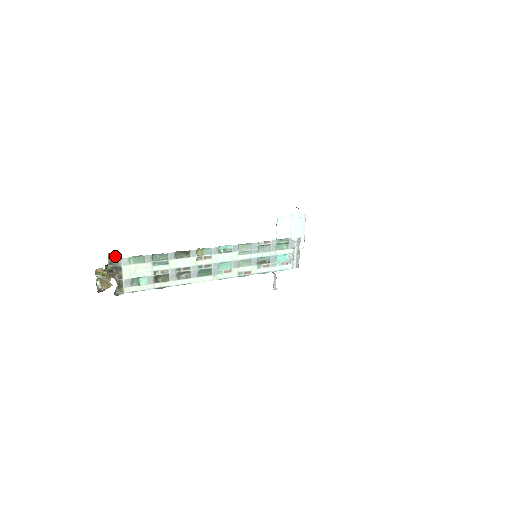
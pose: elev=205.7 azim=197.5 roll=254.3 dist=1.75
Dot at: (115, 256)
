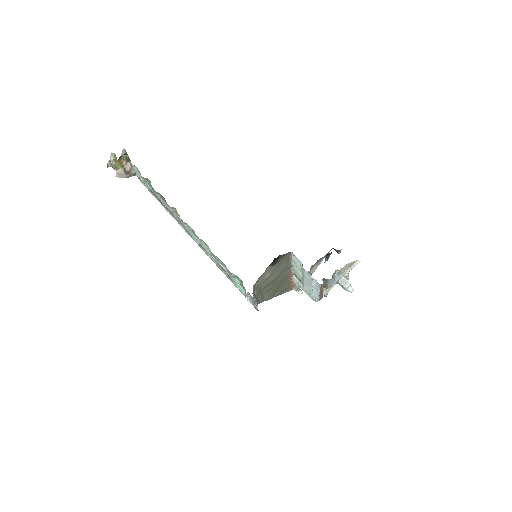
Dot at: (127, 154)
